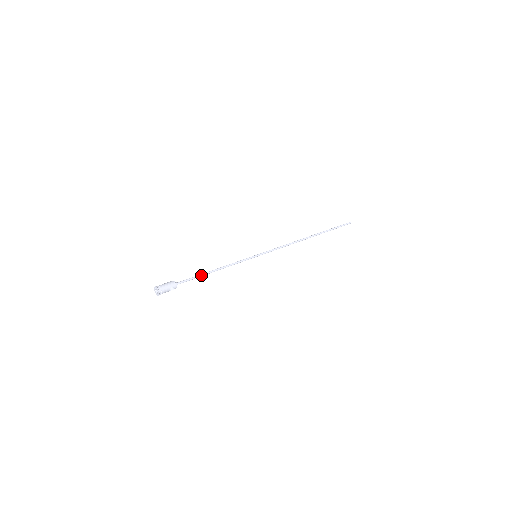
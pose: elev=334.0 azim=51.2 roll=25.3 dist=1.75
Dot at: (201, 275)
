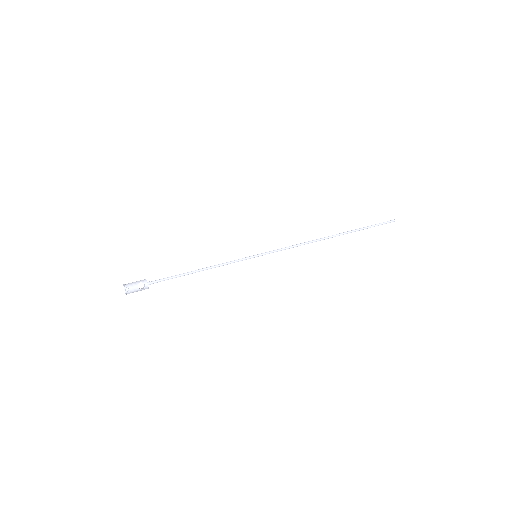
Dot at: (181, 274)
